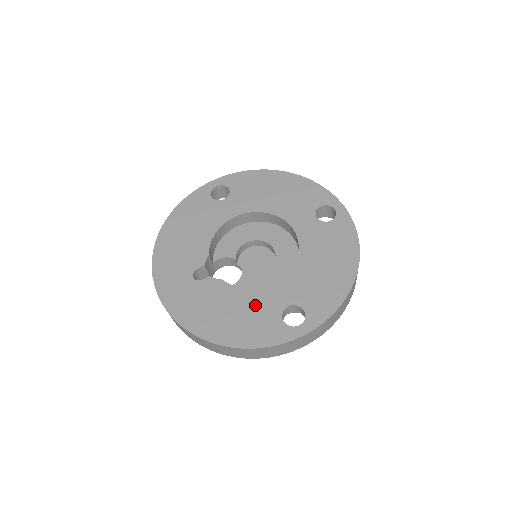
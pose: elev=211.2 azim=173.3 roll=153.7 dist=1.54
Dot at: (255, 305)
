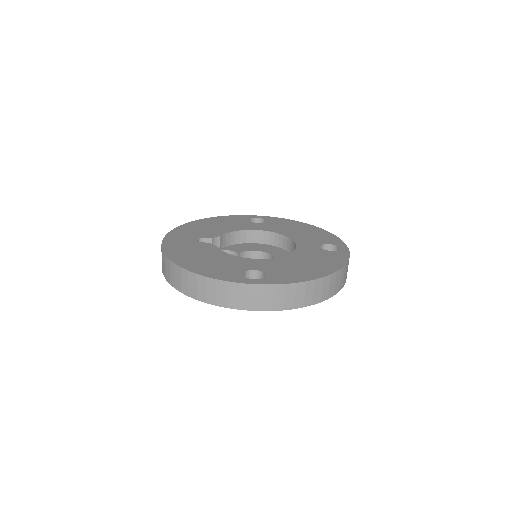
Dot at: (229, 262)
